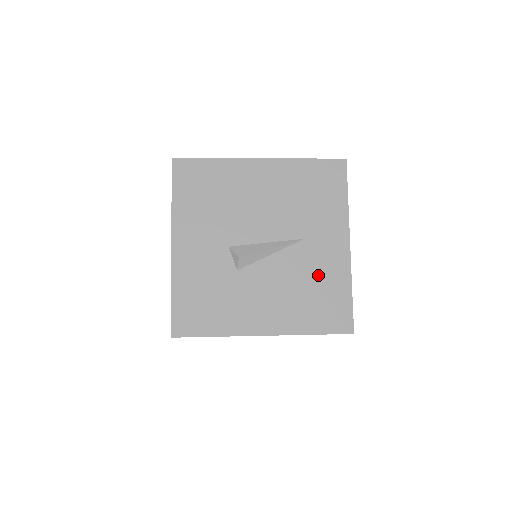
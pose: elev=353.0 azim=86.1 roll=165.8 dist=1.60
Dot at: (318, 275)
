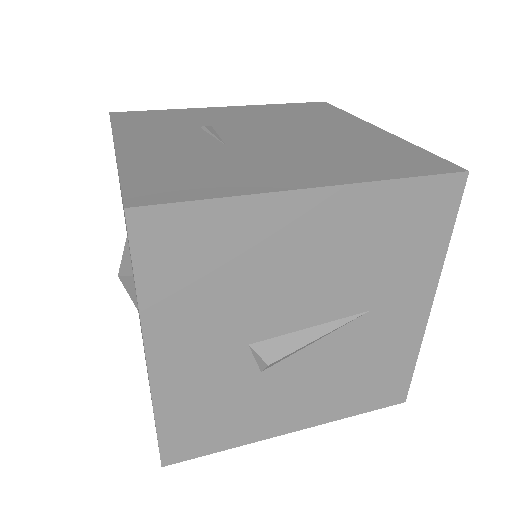
Dot at: (378, 352)
